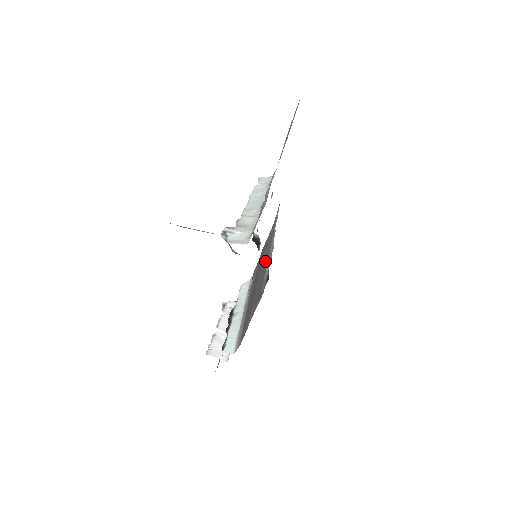
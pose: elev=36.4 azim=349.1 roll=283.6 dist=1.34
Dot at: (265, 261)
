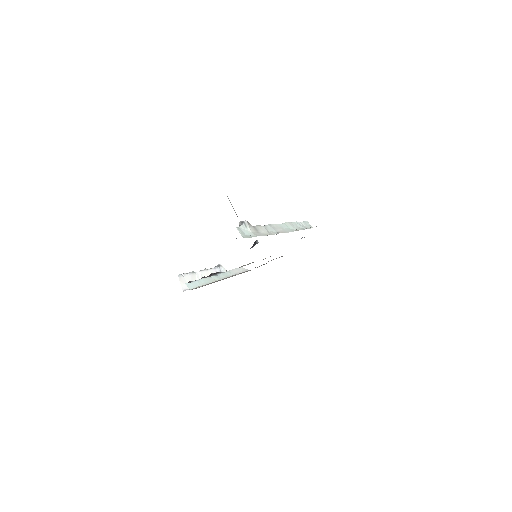
Dot at: occluded
